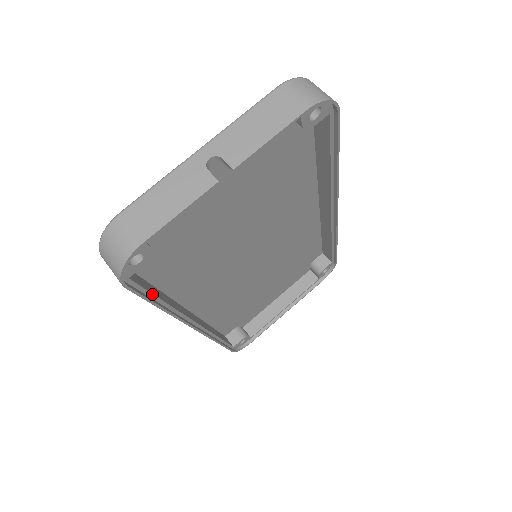
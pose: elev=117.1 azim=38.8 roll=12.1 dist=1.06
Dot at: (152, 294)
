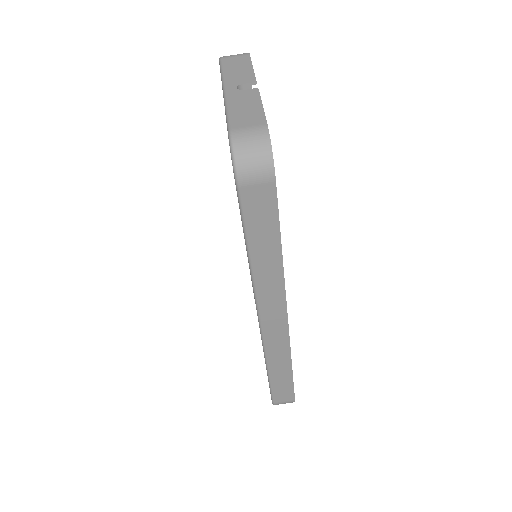
Dot at: (273, 223)
